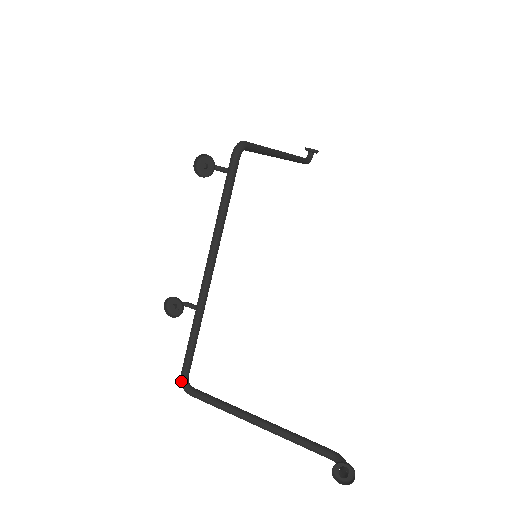
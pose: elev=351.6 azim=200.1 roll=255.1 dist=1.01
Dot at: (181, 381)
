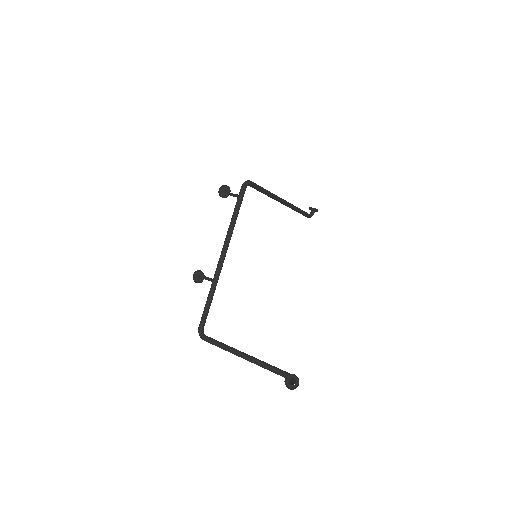
Dot at: (198, 330)
